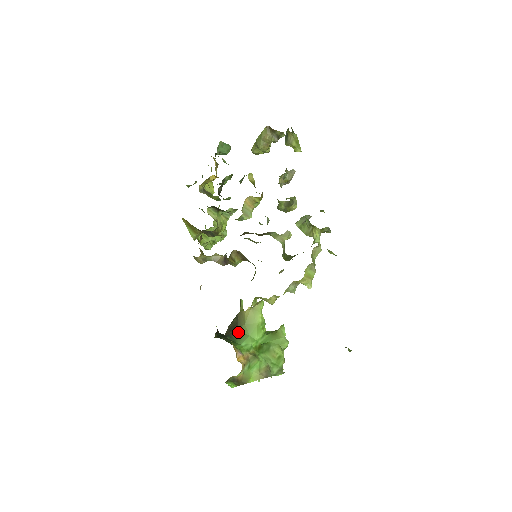
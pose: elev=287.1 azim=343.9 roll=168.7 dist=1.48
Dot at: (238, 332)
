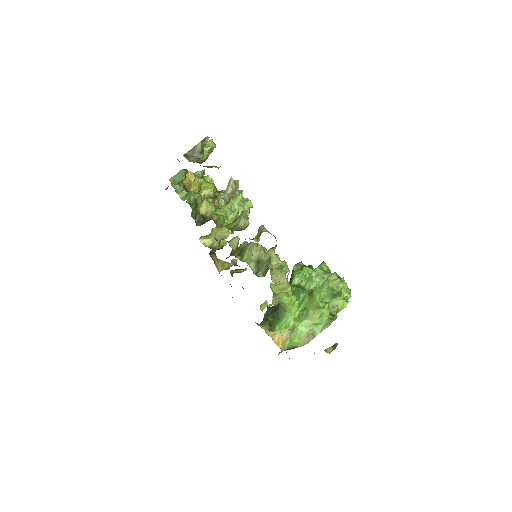
Dot at: (280, 308)
